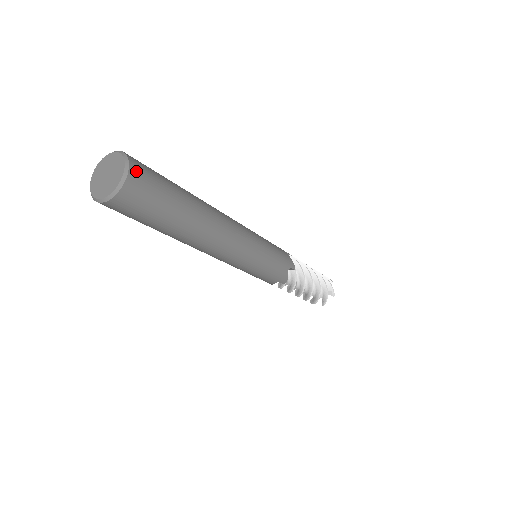
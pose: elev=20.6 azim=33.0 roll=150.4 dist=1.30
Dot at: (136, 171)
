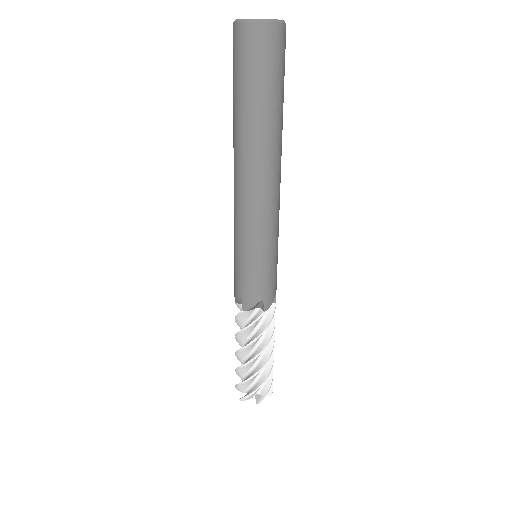
Dot at: occluded
